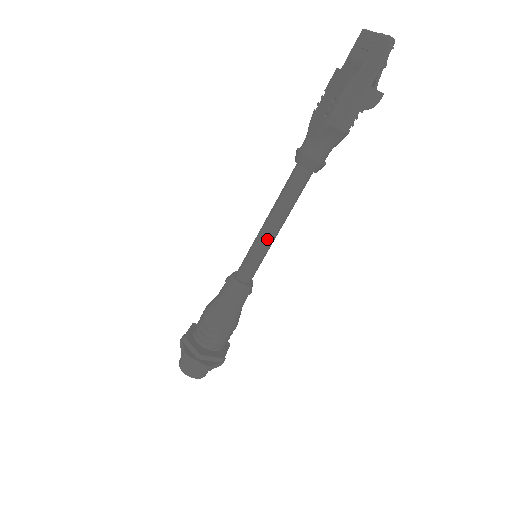
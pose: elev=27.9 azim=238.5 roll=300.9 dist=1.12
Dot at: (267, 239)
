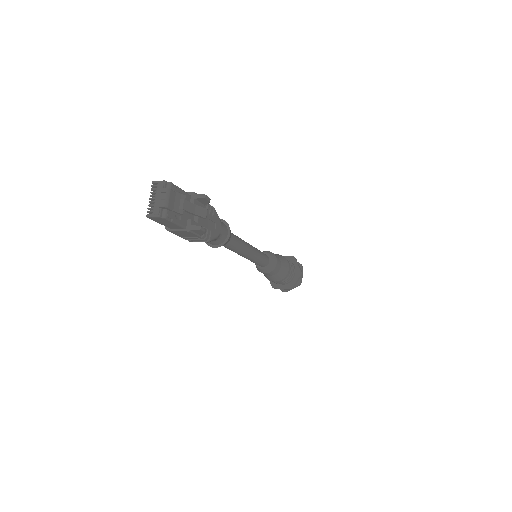
Dot at: occluded
